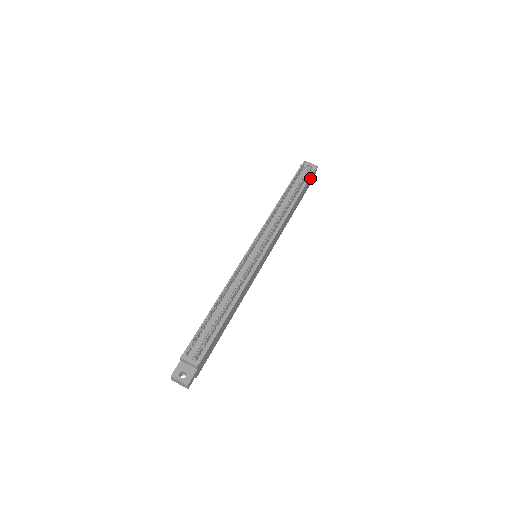
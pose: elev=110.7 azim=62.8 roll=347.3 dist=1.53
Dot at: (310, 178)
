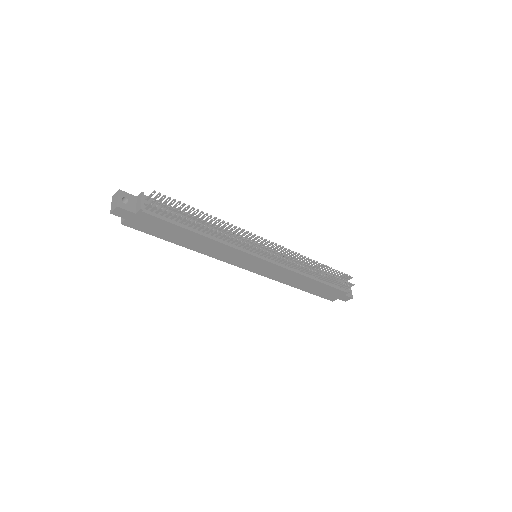
Dot at: (341, 292)
